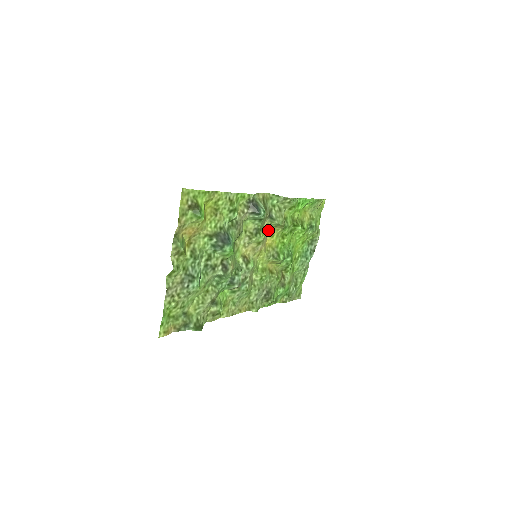
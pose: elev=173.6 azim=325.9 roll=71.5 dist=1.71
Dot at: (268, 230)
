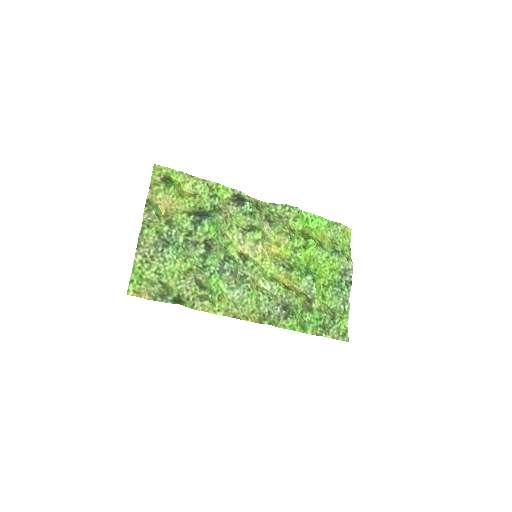
Dot at: (271, 238)
